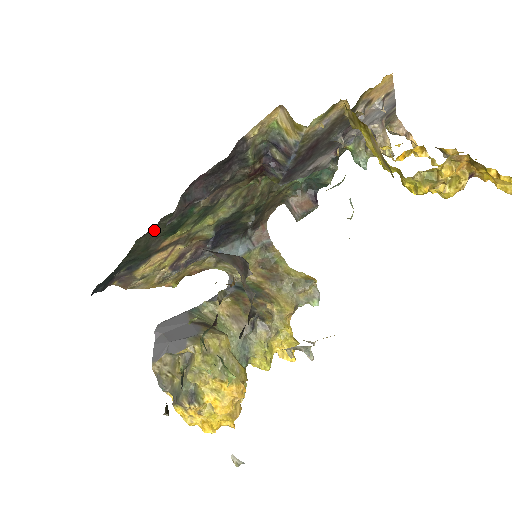
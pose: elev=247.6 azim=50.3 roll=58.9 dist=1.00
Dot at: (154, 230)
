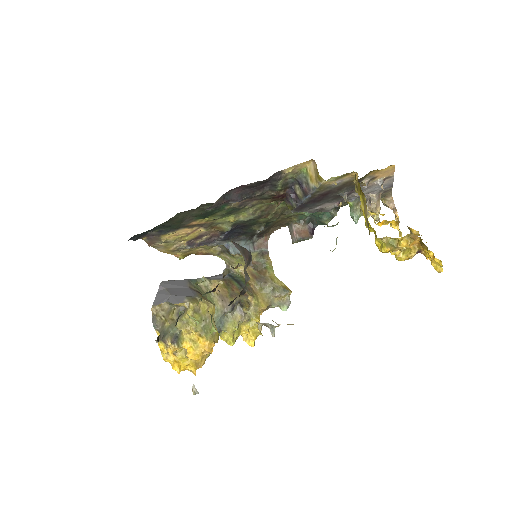
Dot at: (193, 210)
